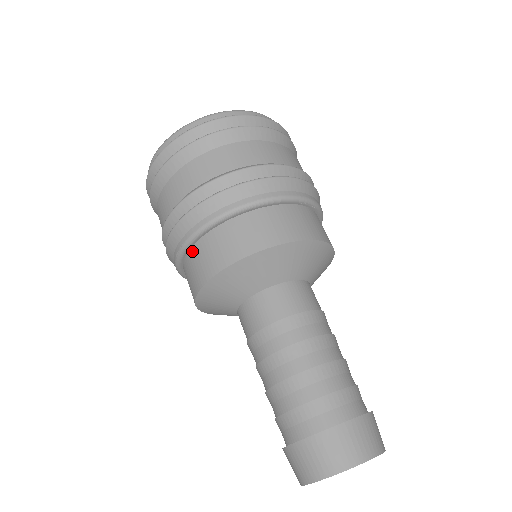
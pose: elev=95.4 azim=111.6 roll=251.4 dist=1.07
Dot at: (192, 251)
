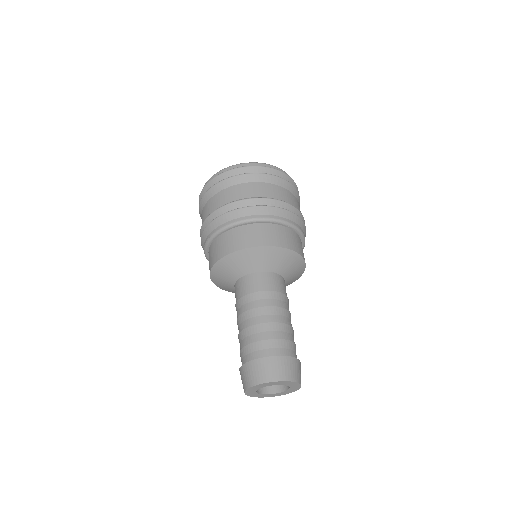
Dot at: (215, 241)
